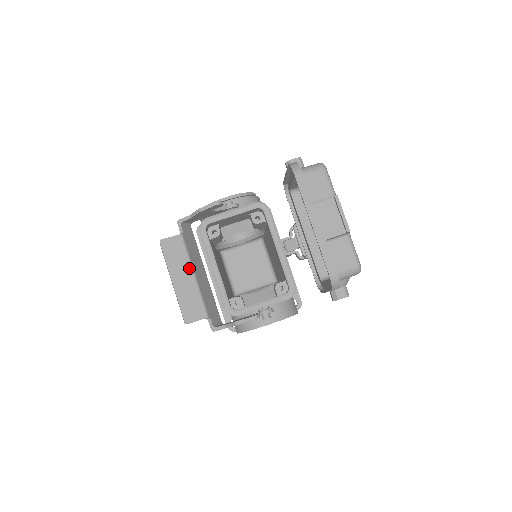
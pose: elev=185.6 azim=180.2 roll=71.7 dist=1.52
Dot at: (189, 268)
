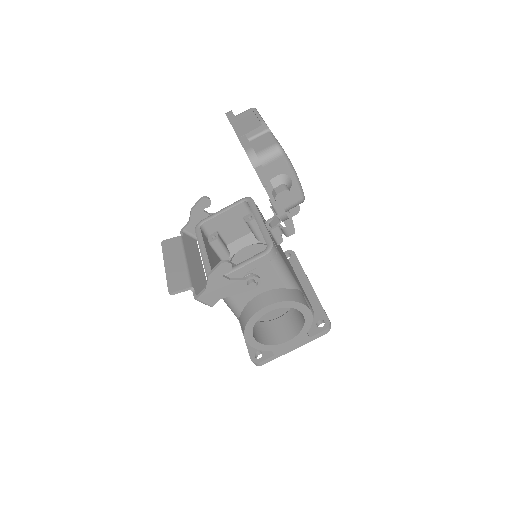
Dot at: (182, 255)
